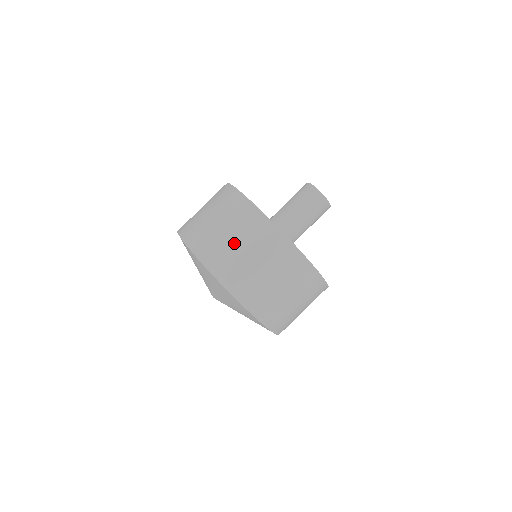
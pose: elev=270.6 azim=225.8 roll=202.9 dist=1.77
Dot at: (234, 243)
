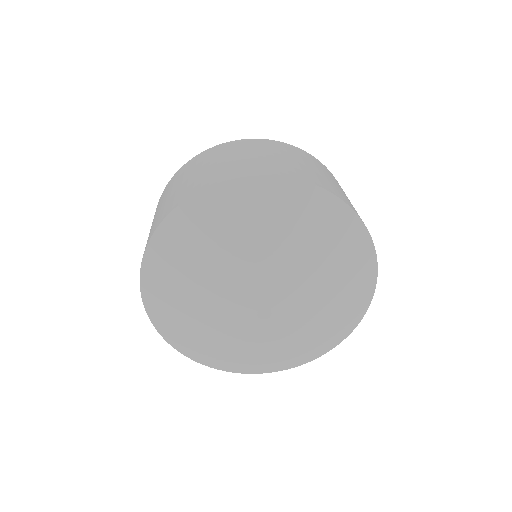
Dot at: (280, 157)
